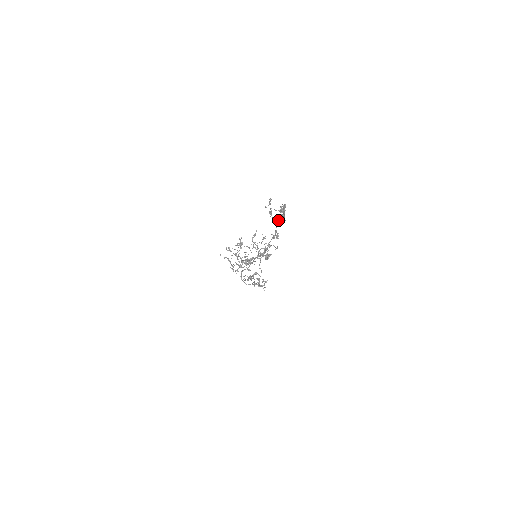
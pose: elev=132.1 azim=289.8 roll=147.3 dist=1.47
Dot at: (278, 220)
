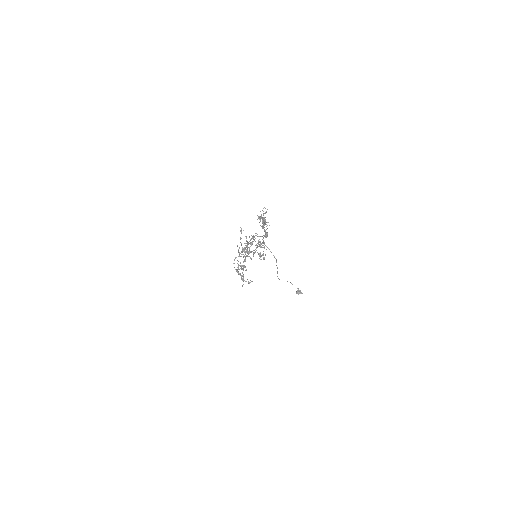
Dot at: (266, 232)
